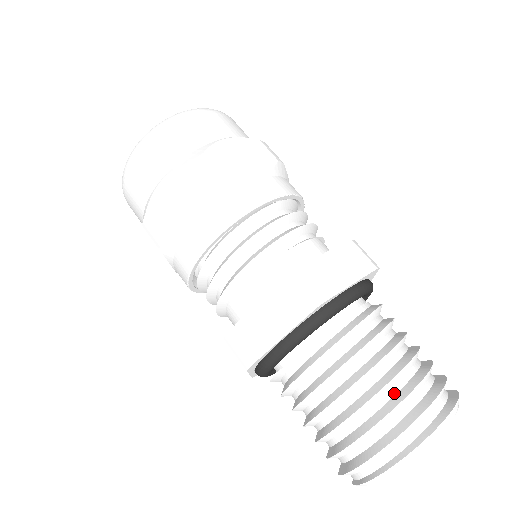
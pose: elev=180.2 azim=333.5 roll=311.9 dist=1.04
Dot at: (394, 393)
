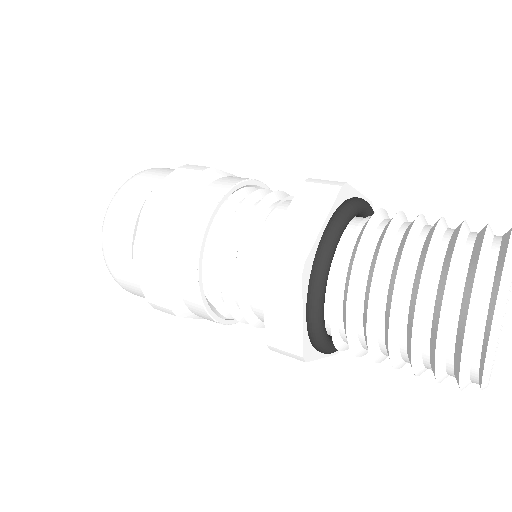
Dot at: (435, 287)
